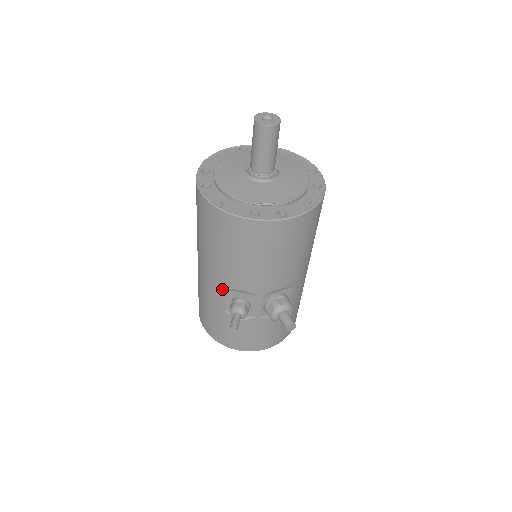
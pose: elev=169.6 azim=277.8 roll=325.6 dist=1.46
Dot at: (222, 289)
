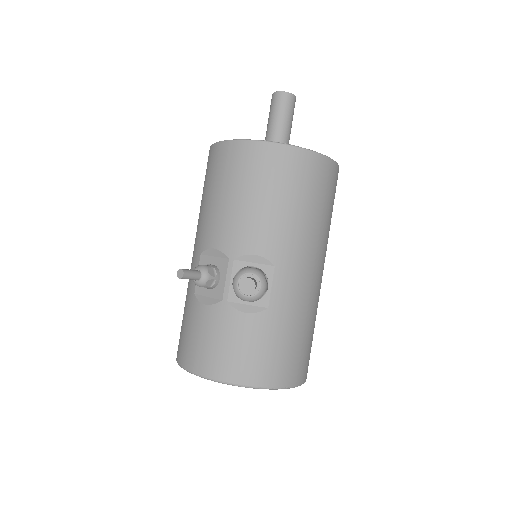
Dot at: (198, 256)
